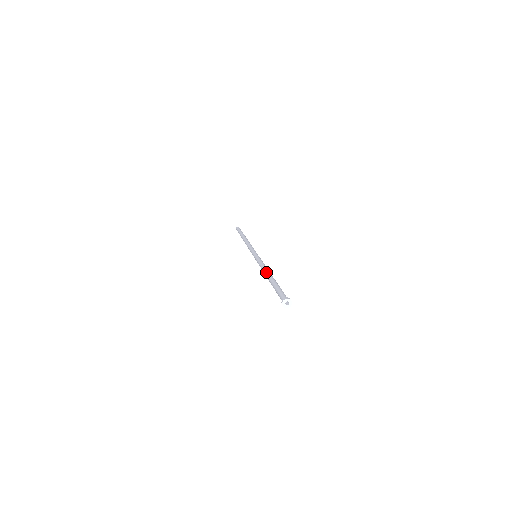
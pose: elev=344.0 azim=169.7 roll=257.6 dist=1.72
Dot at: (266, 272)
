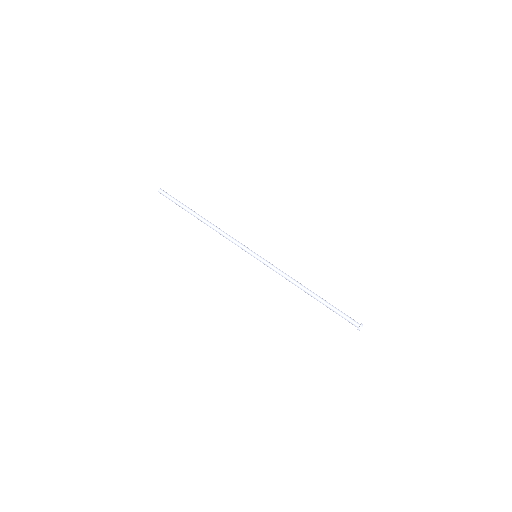
Dot at: (303, 288)
